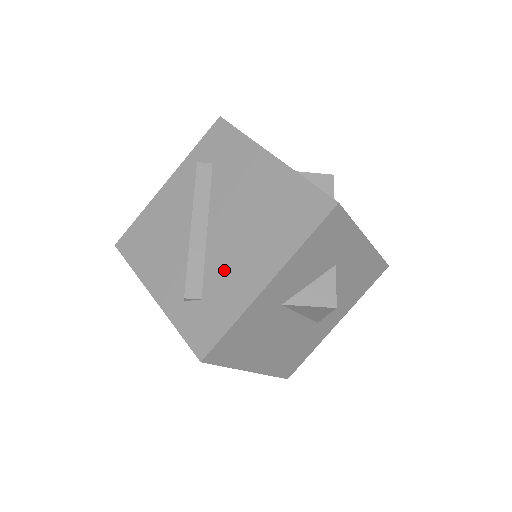
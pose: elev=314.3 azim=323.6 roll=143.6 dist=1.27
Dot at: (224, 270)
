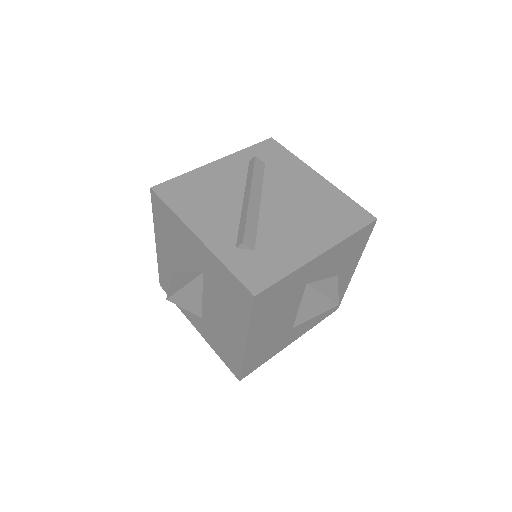
Dot at: (279, 235)
